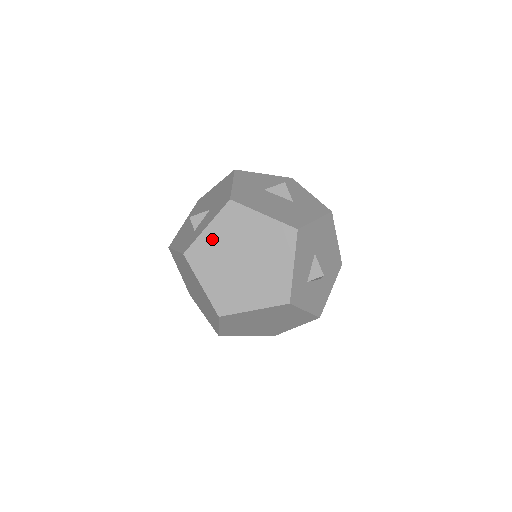
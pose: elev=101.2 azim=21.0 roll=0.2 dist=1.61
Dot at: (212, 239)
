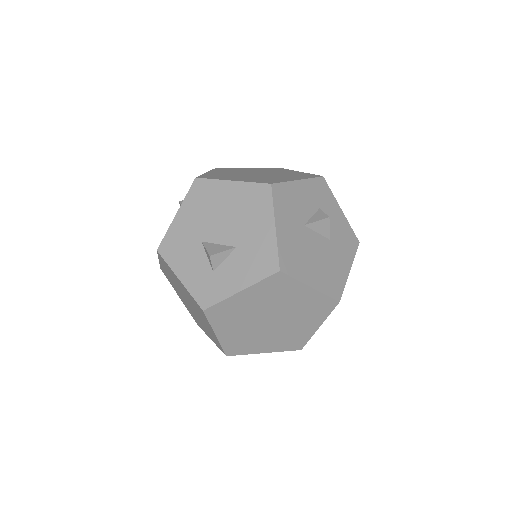
Dot at: (243, 302)
